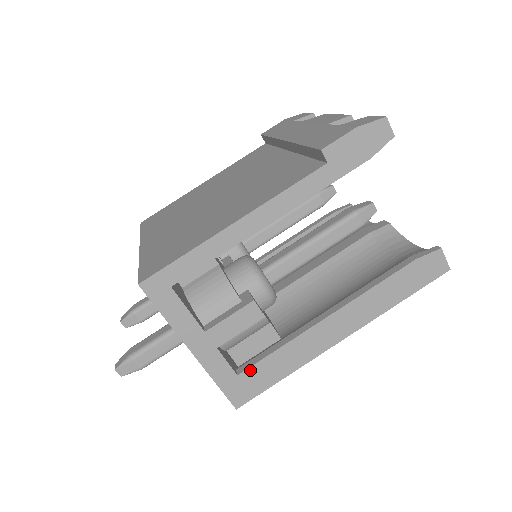
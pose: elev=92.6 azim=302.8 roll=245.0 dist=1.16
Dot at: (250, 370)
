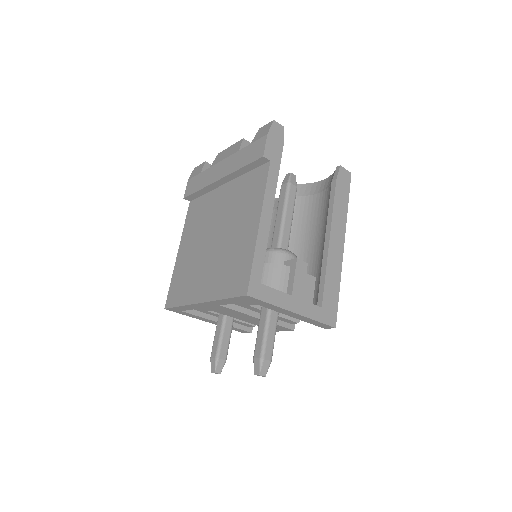
Dot at: (324, 299)
